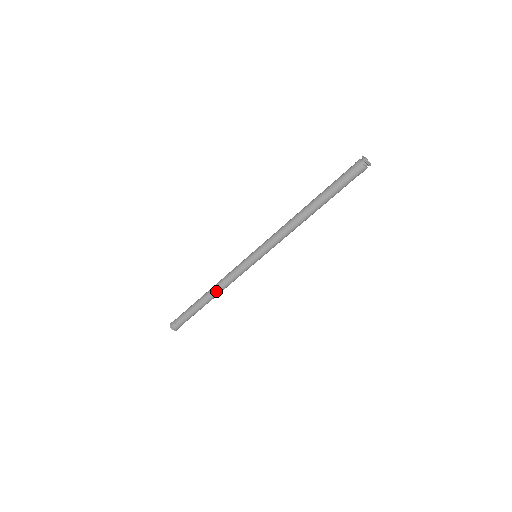
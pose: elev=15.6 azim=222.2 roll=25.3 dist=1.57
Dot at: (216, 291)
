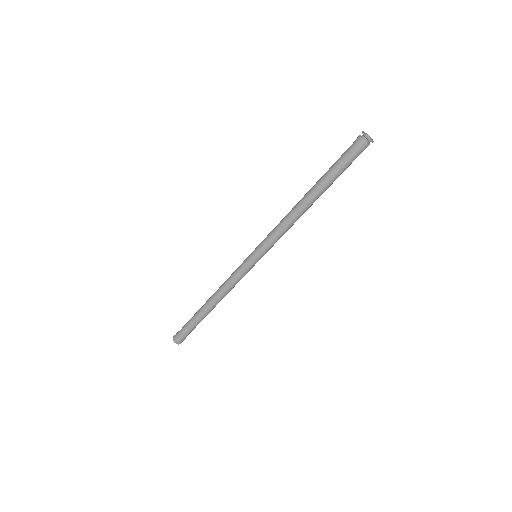
Dot at: (215, 296)
